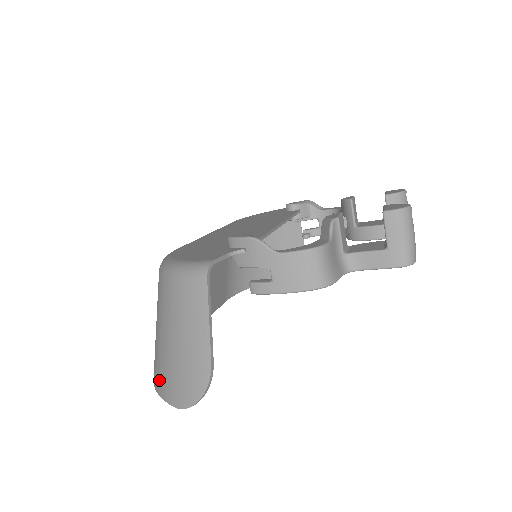
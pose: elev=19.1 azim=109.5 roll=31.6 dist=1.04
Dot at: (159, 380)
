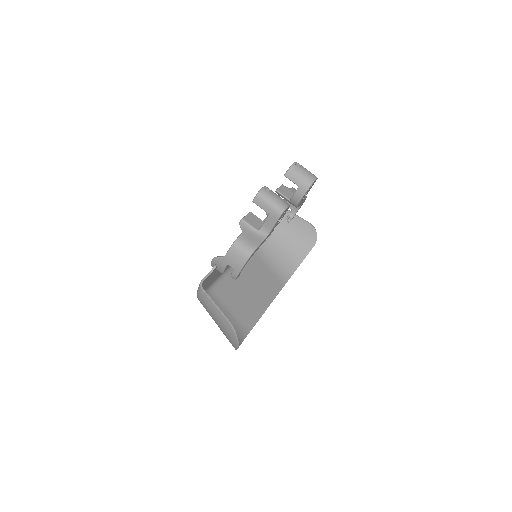
Dot at: occluded
